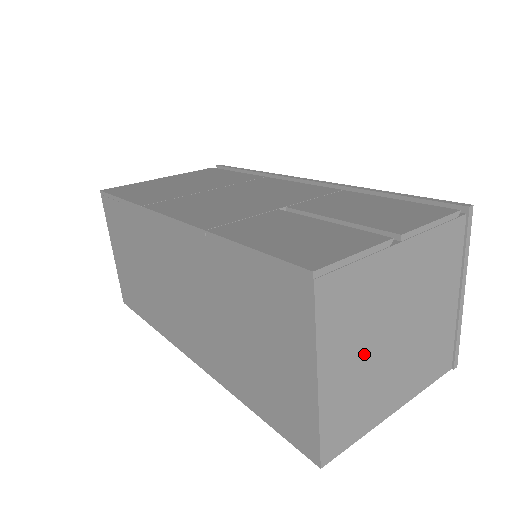
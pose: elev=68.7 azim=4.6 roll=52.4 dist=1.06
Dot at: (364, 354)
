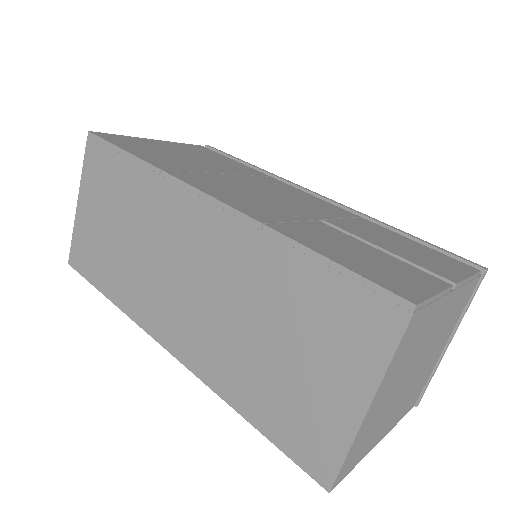
Dot at: (395, 387)
